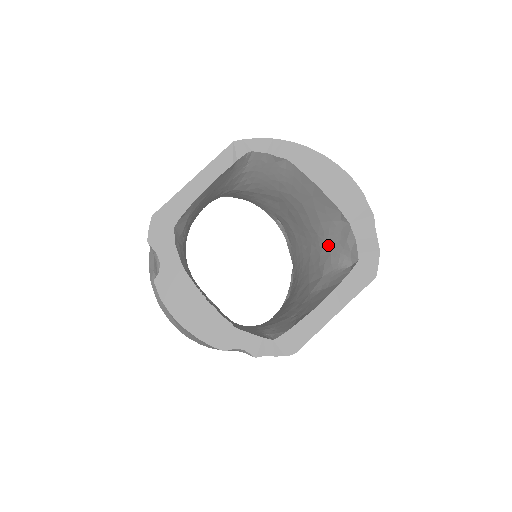
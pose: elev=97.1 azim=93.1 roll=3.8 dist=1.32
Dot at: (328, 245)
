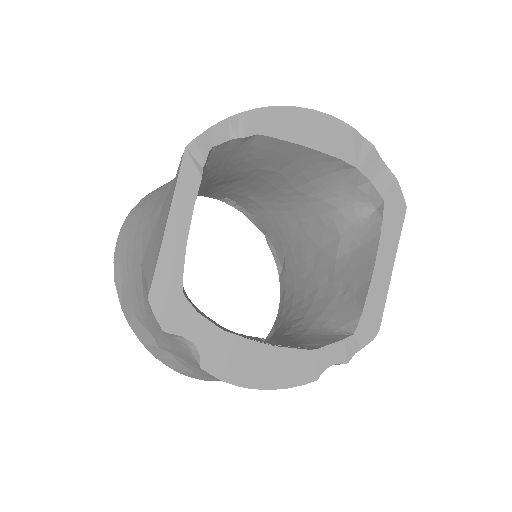
Dot at: (329, 200)
